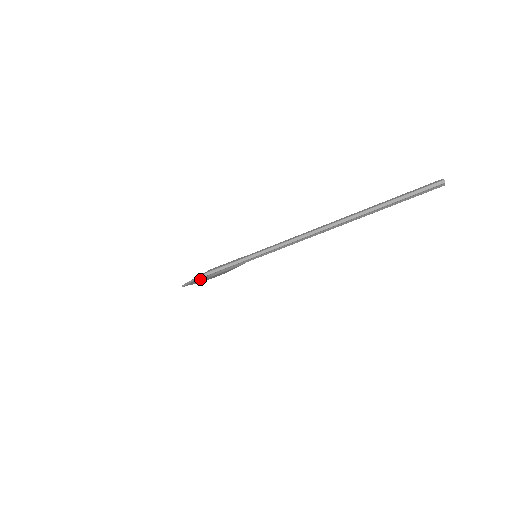
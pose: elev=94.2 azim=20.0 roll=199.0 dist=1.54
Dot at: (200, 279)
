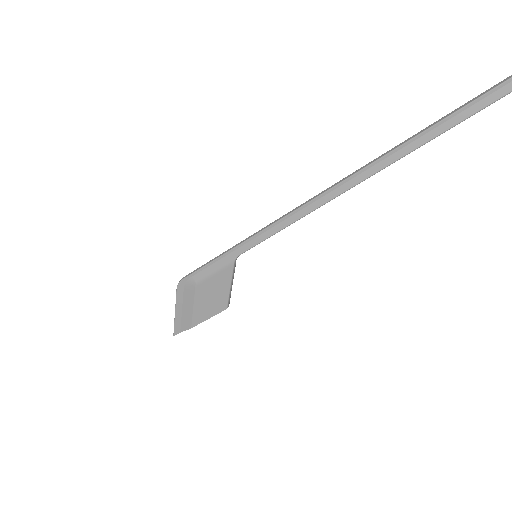
Dot at: (185, 298)
